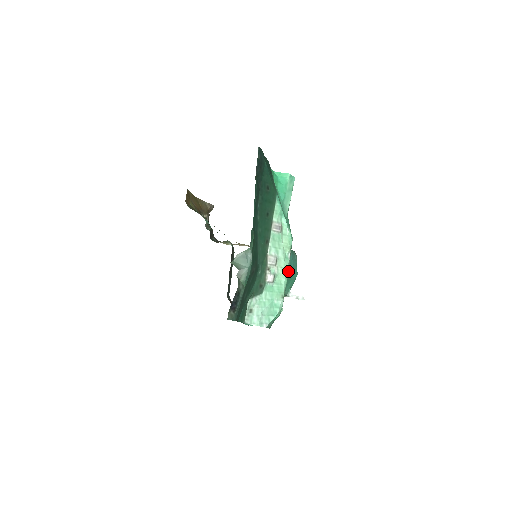
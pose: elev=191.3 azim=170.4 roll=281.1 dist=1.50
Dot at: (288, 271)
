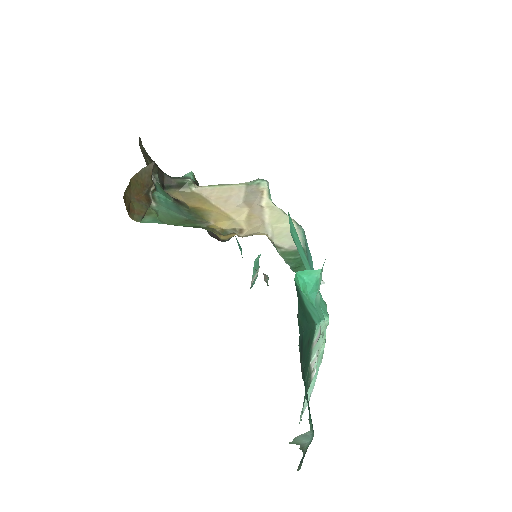
Dot at: occluded
